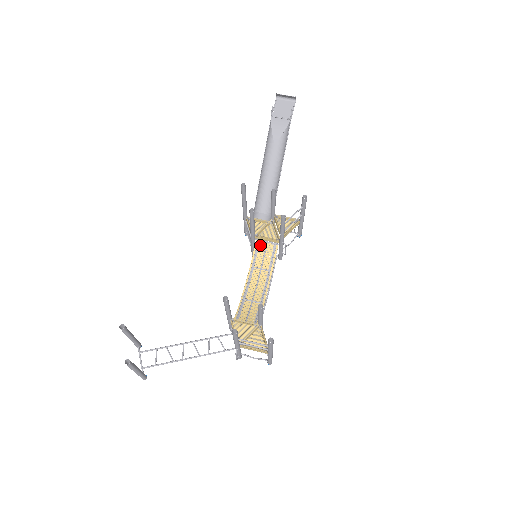
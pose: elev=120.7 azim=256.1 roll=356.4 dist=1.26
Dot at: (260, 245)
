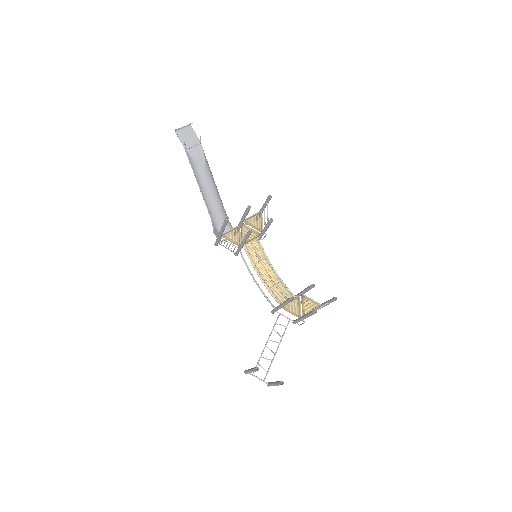
Dot at: (248, 246)
